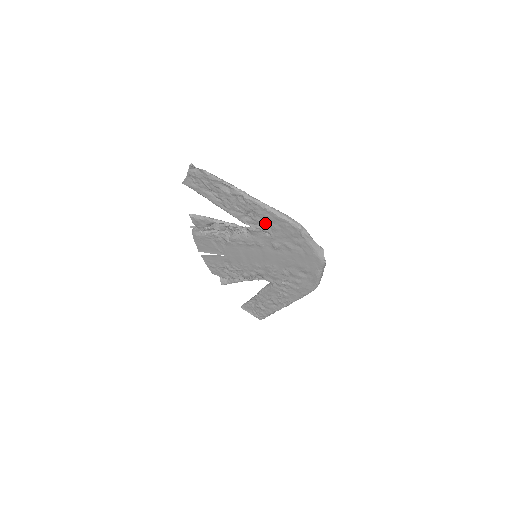
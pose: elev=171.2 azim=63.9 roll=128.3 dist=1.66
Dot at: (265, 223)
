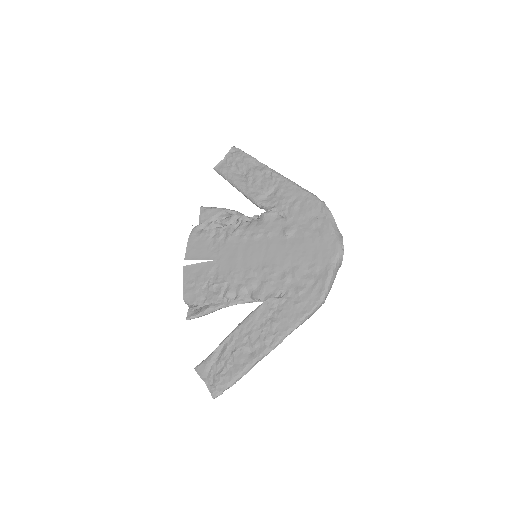
Dot at: (284, 201)
